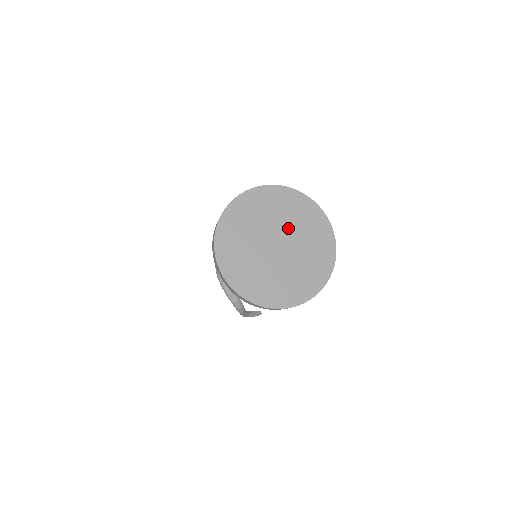
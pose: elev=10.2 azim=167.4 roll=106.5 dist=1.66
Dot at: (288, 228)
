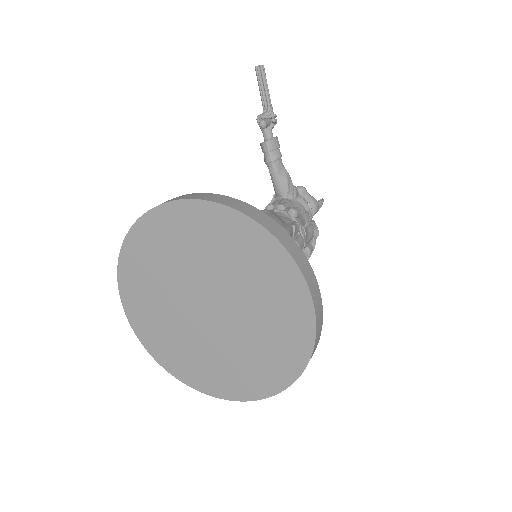
Dot at: (202, 273)
